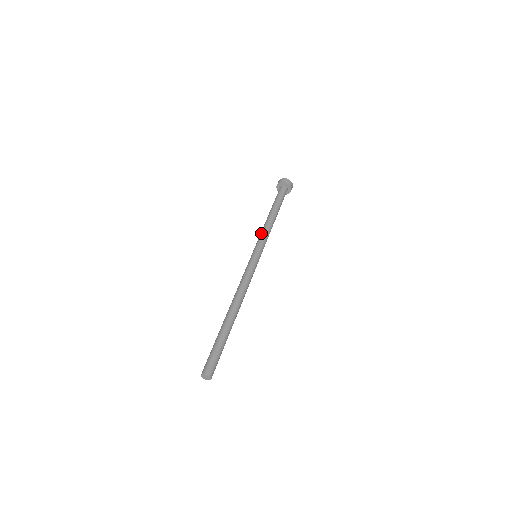
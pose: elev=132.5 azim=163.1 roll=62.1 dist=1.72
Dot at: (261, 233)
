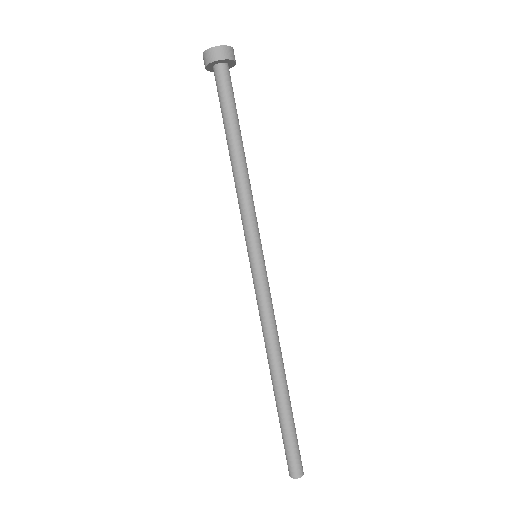
Dot at: occluded
